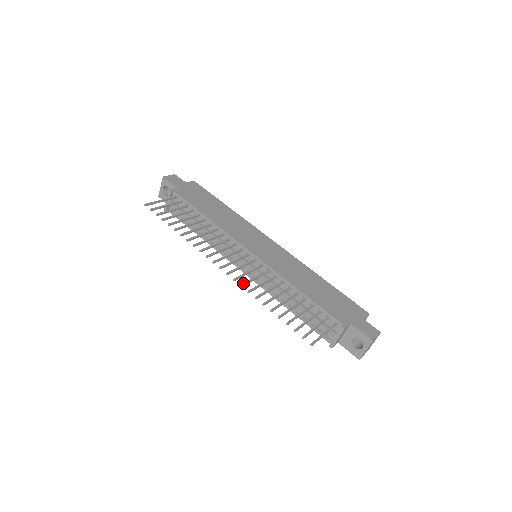
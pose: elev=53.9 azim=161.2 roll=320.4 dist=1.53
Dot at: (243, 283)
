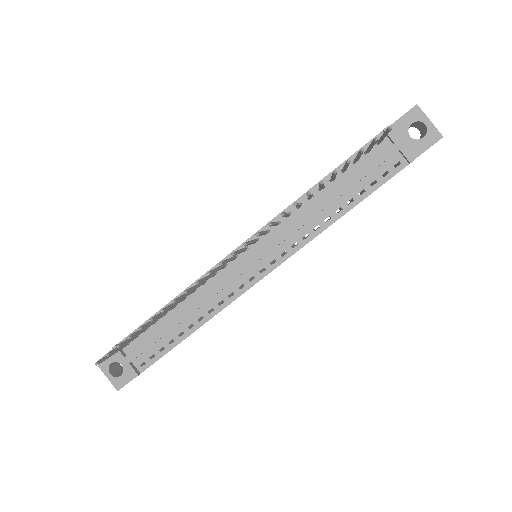
Dot at: (268, 224)
